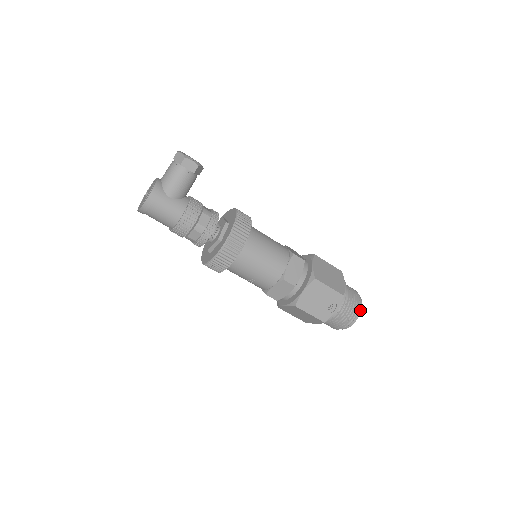
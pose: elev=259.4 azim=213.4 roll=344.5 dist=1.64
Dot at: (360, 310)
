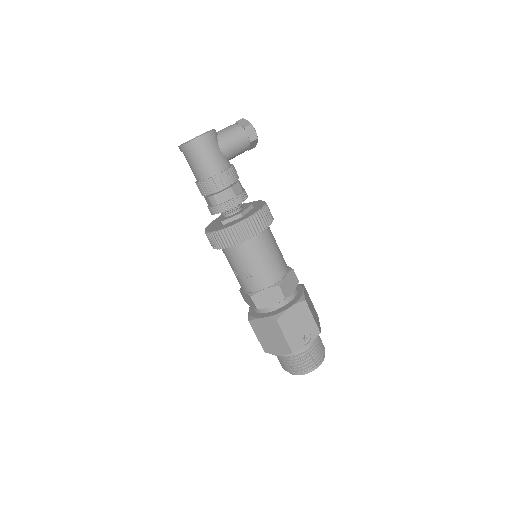
Dot at: (322, 360)
